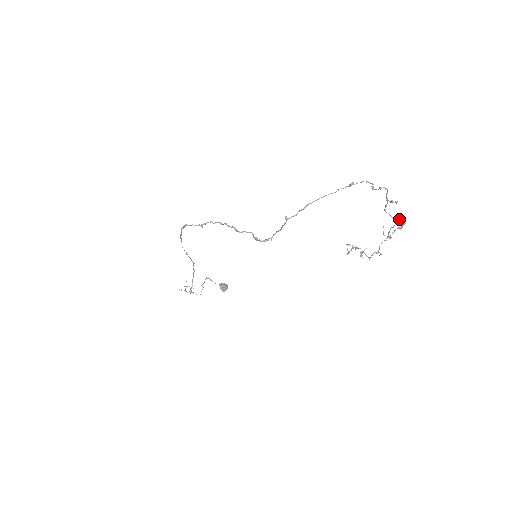
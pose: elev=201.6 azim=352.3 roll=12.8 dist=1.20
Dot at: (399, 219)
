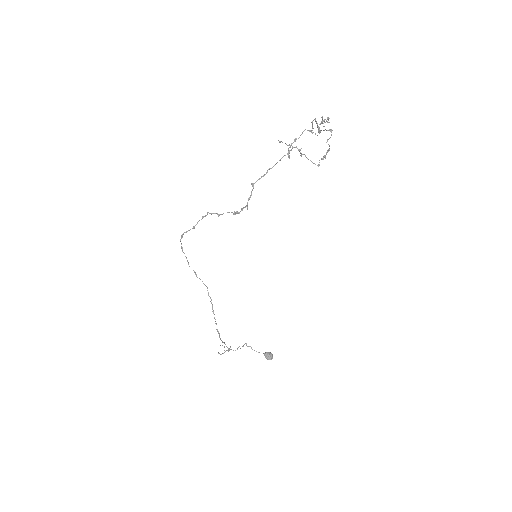
Dot at: (332, 130)
